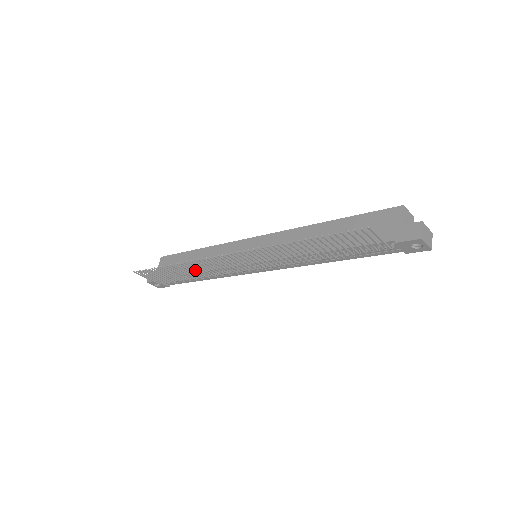
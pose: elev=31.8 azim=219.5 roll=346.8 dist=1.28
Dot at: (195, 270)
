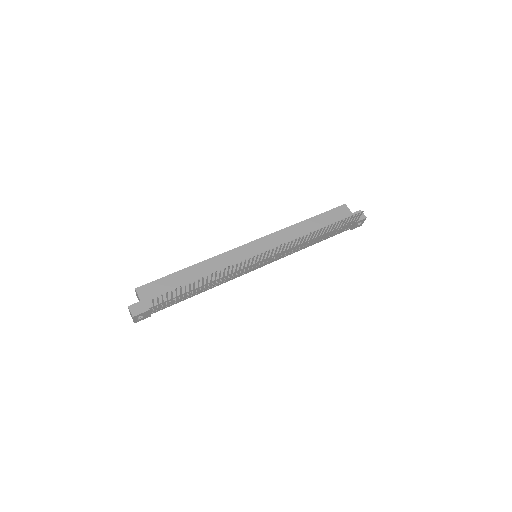
Dot at: occluded
